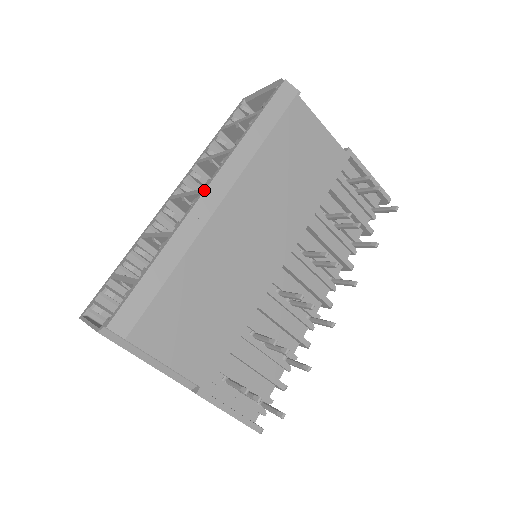
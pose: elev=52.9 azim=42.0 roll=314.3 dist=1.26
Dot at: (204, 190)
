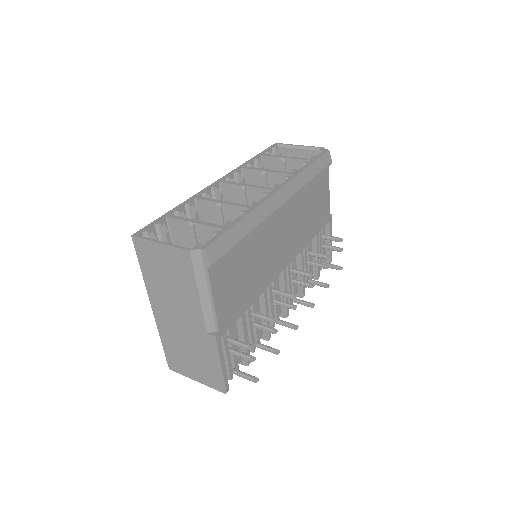
Dot at: (278, 189)
